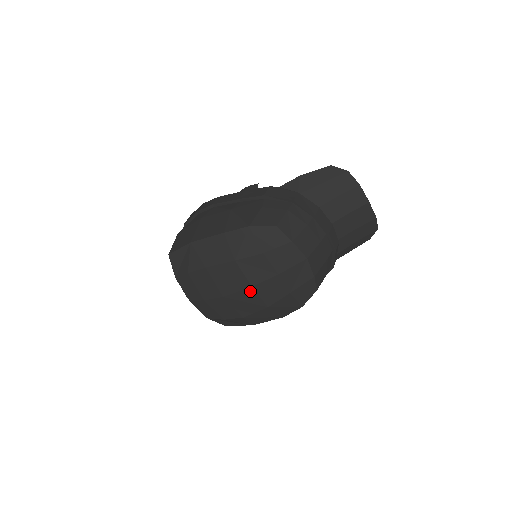
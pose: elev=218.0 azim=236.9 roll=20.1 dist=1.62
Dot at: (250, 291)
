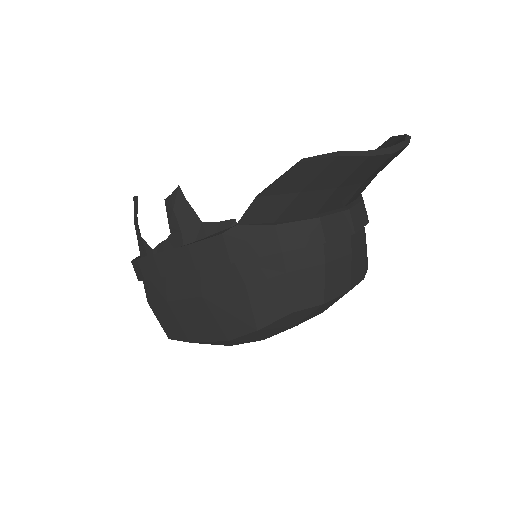
Dot at: occluded
